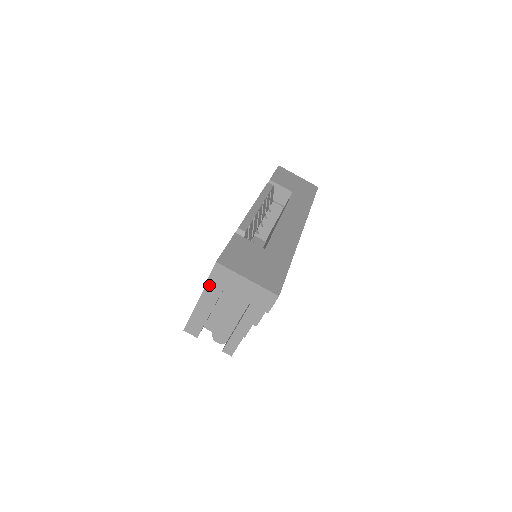
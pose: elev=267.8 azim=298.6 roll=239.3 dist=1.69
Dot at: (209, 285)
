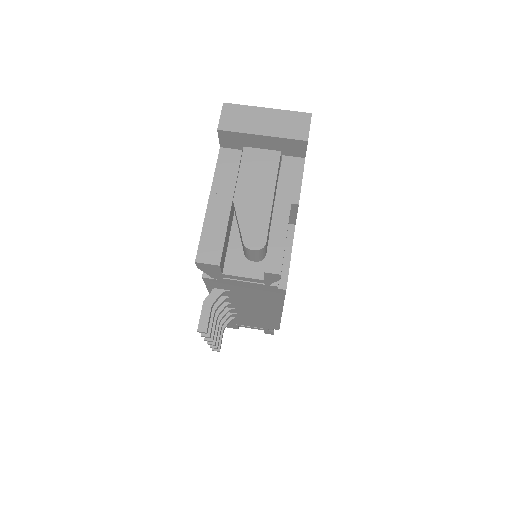
Dot at: (218, 172)
